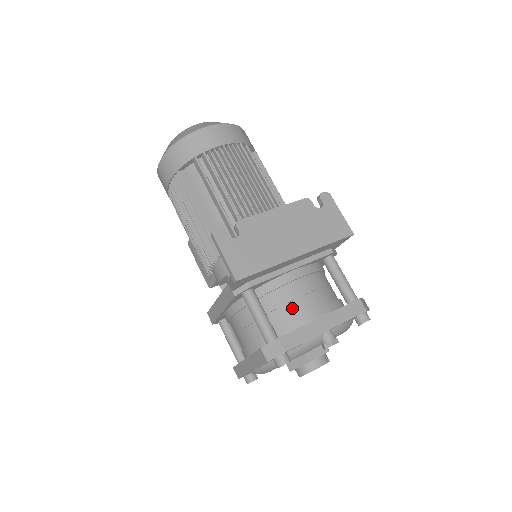
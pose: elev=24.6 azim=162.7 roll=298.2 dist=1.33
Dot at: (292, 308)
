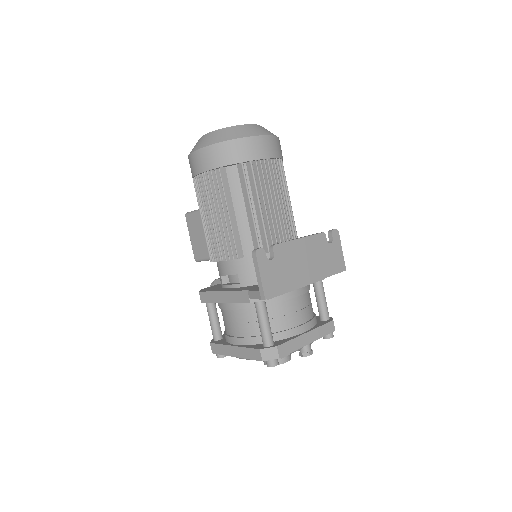
Dot at: (288, 320)
